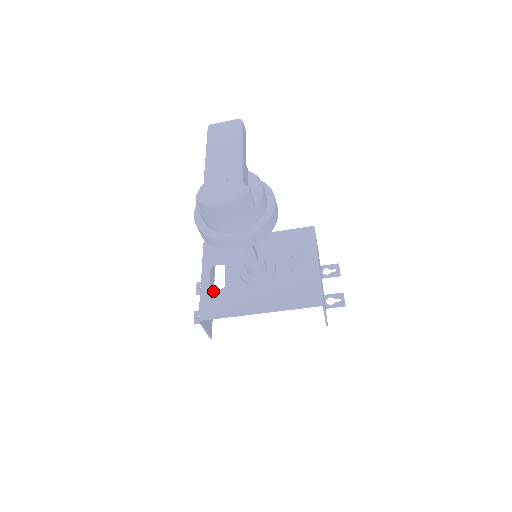
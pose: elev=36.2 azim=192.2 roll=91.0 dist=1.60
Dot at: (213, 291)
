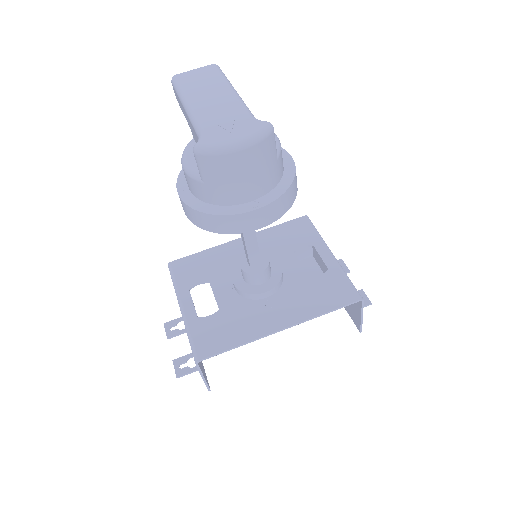
Dot at: (204, 318)
